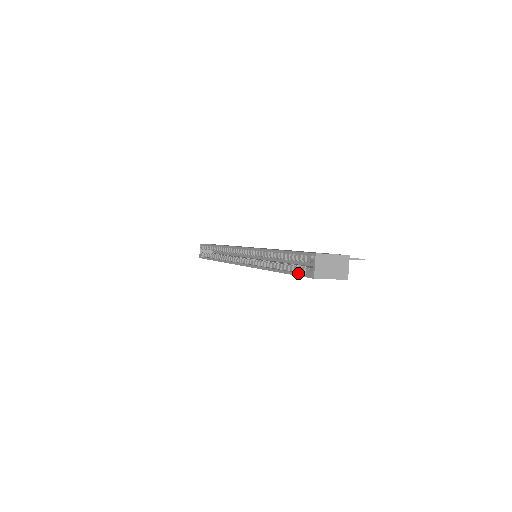
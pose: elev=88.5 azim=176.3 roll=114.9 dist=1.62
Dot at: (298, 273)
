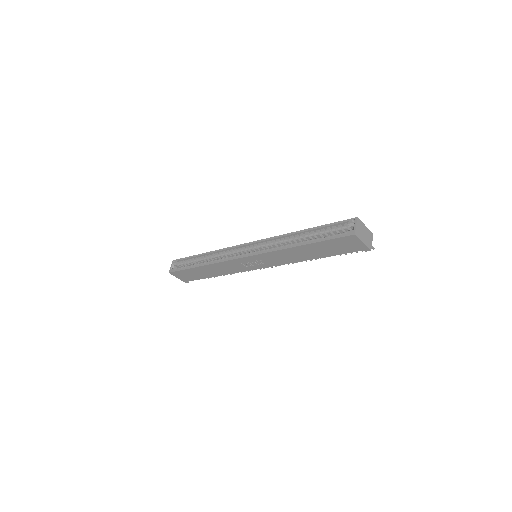
Dot at: (334, 237)
